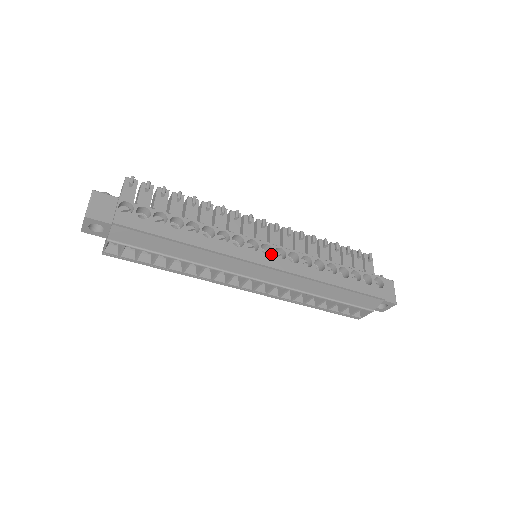
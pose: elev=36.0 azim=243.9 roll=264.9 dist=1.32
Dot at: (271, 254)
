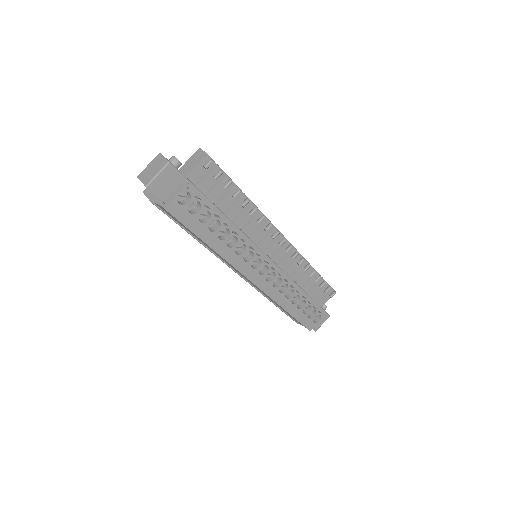
Dot at: (264, 275)
